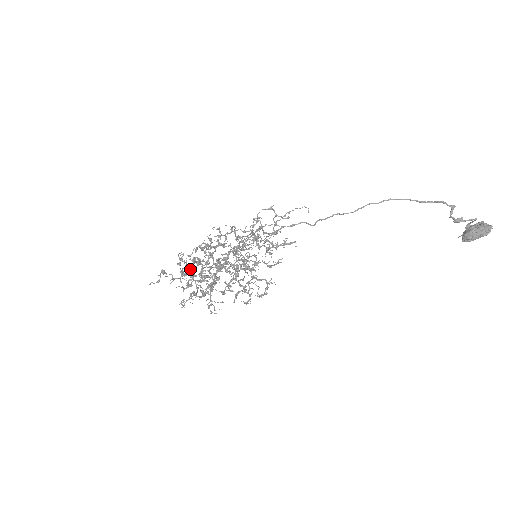
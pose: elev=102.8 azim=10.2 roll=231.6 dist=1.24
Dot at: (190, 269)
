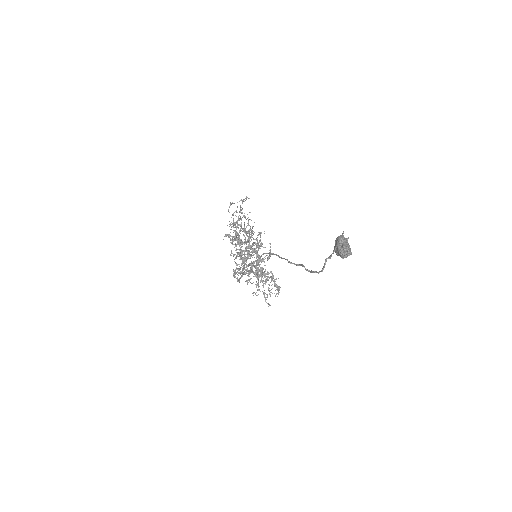
Dot at: occluded
